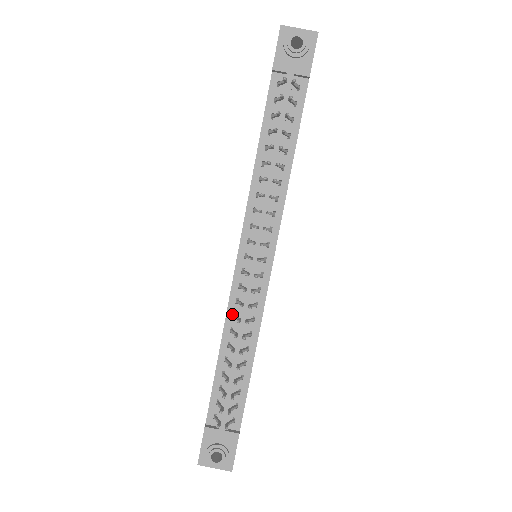
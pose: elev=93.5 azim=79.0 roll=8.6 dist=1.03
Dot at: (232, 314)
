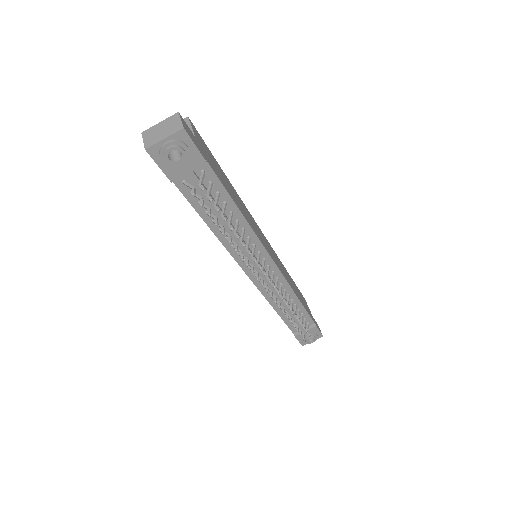
Dot at: (269, 297)
